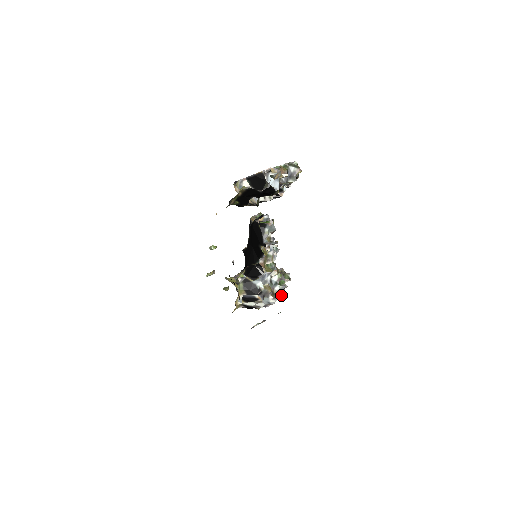
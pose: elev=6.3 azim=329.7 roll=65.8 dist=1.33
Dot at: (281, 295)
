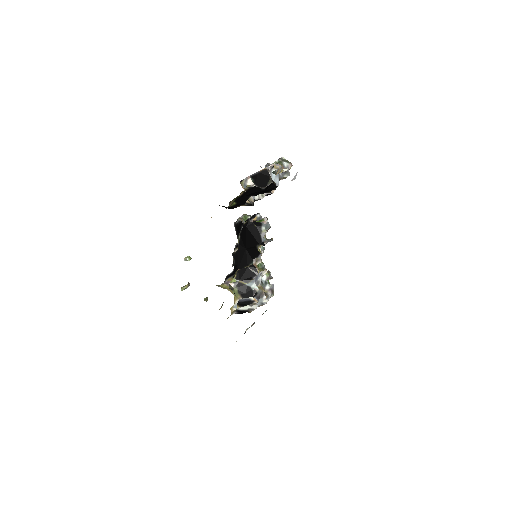
Dot at: (272, 293)
